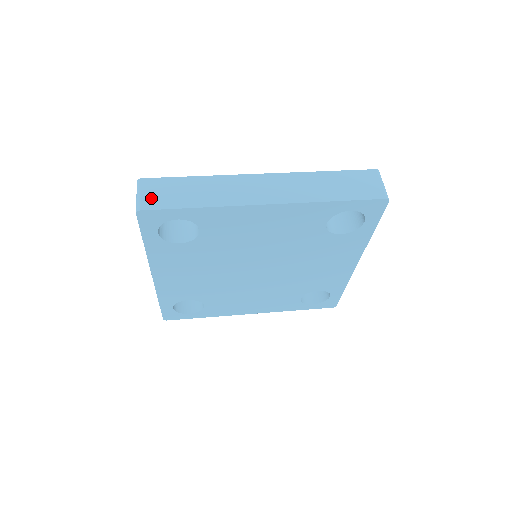
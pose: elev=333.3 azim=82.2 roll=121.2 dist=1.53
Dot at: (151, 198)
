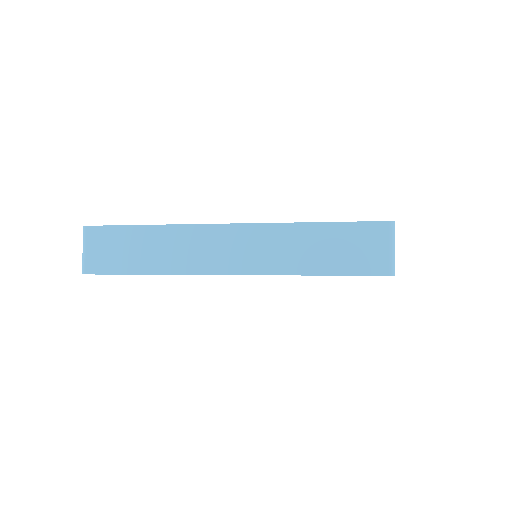
Dot at: (96, 257)
